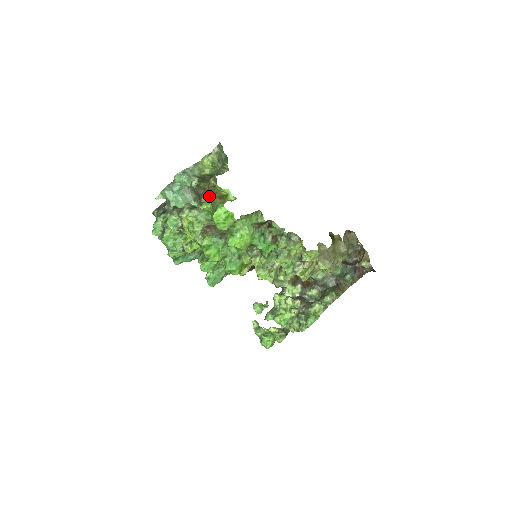
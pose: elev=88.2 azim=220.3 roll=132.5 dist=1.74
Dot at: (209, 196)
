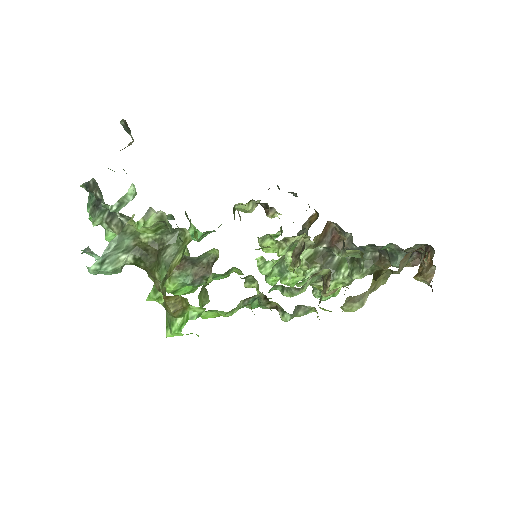
Dot at: occluded
